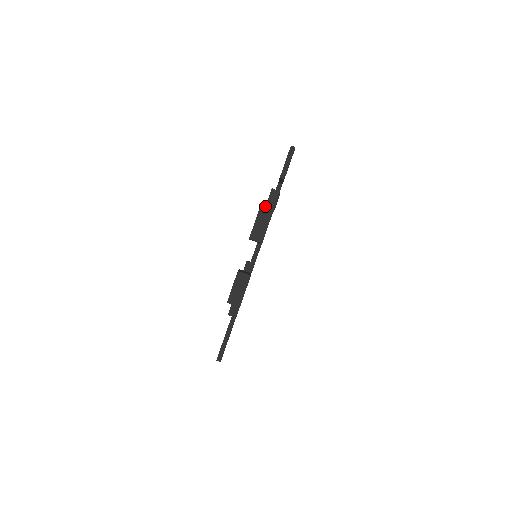
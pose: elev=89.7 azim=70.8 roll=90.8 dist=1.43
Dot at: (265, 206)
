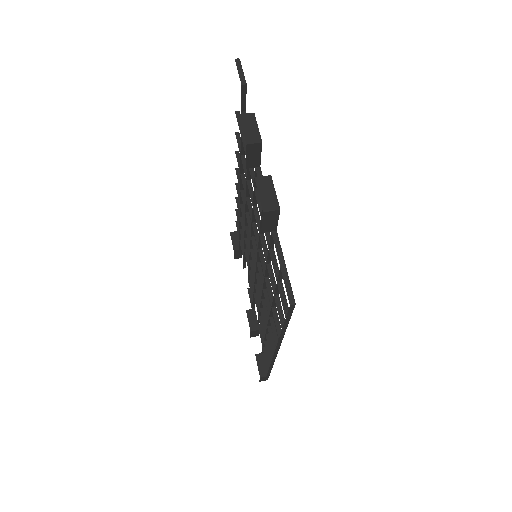
Dot at: occluded
